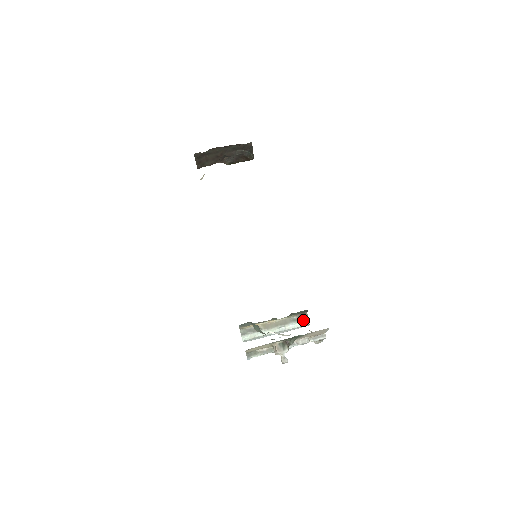
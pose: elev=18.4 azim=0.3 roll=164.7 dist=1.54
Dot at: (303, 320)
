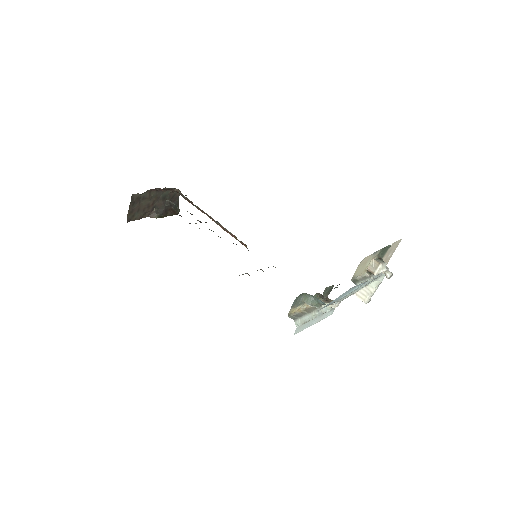
Dot at: occluded
